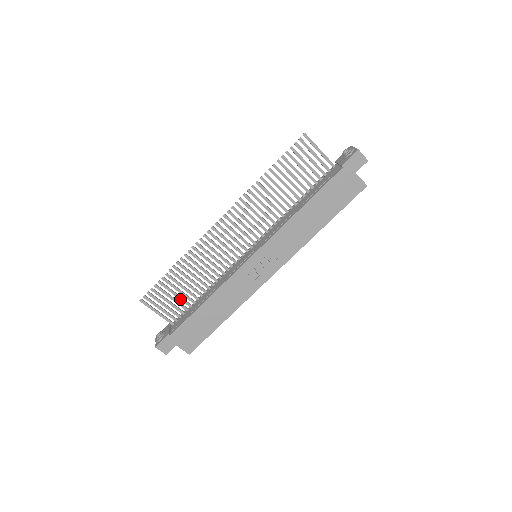
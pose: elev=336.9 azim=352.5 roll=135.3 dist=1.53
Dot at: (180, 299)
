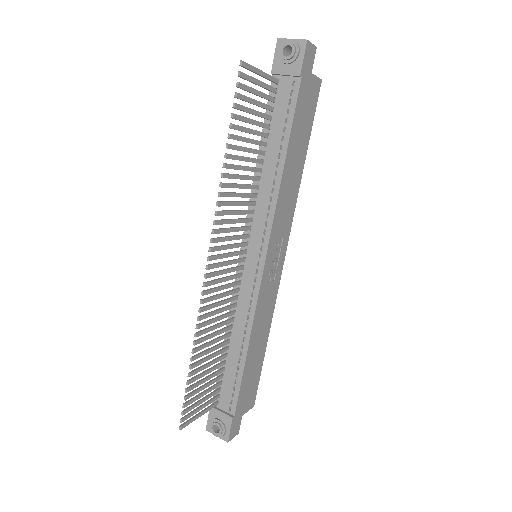
Dot at: (212, 377)
